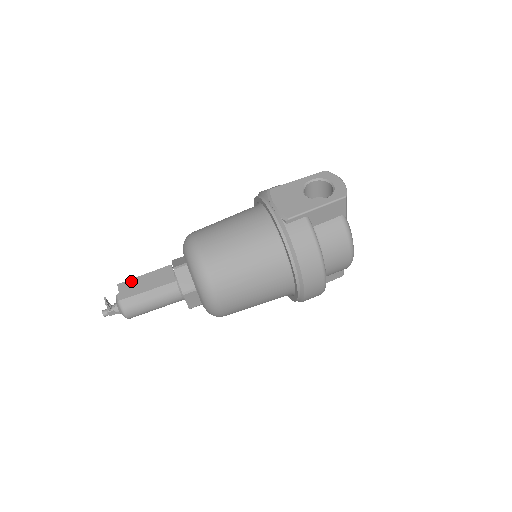
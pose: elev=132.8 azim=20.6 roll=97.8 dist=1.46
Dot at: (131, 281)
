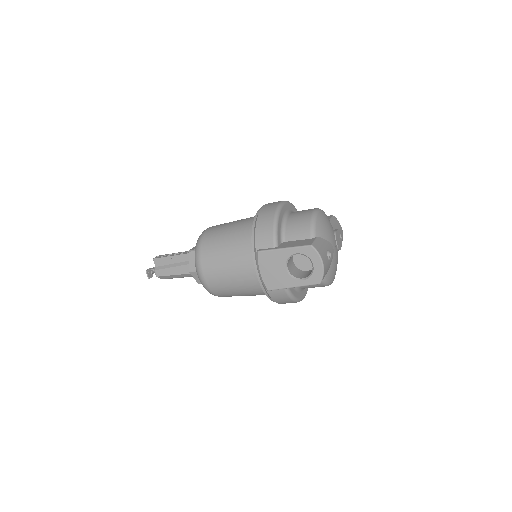
Dot at: (162, 259)
